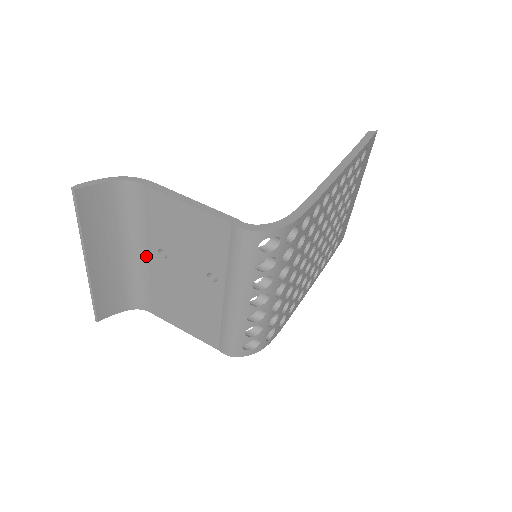
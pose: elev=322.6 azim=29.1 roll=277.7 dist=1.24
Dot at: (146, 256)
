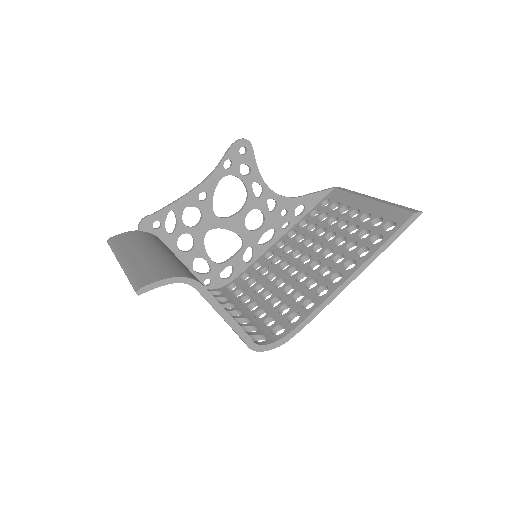
Dot at: occluded
